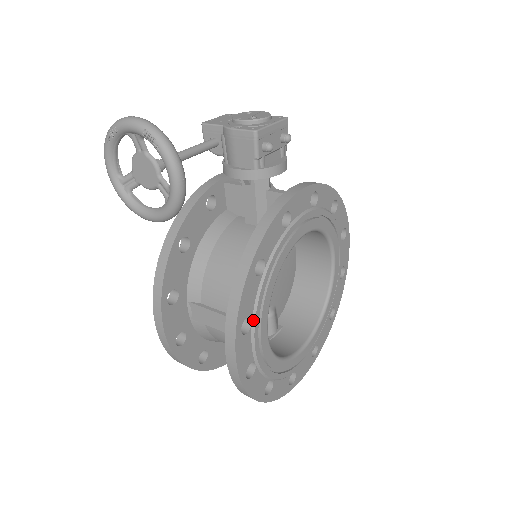
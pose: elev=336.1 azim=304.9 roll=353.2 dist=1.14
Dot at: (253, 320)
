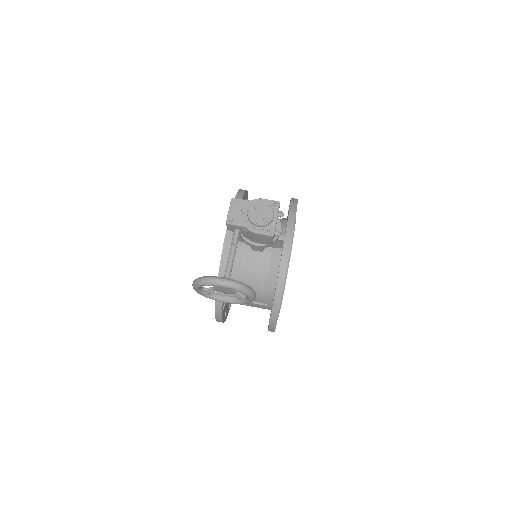
Dot at: (279, 310)
